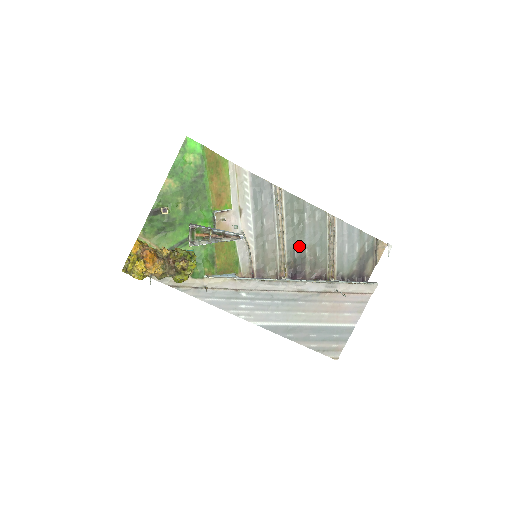
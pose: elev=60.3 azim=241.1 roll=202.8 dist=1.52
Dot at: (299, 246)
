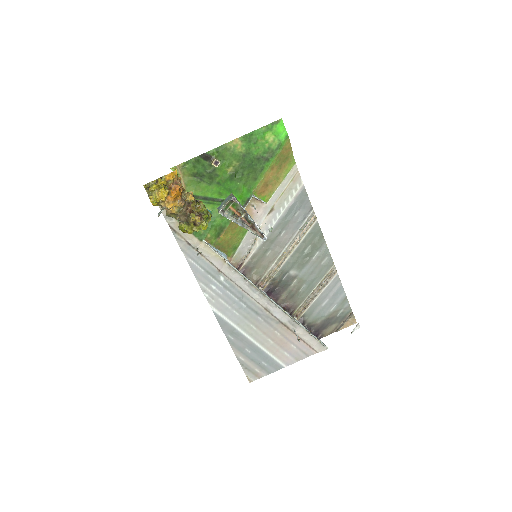
Dot at: (292, 273)
